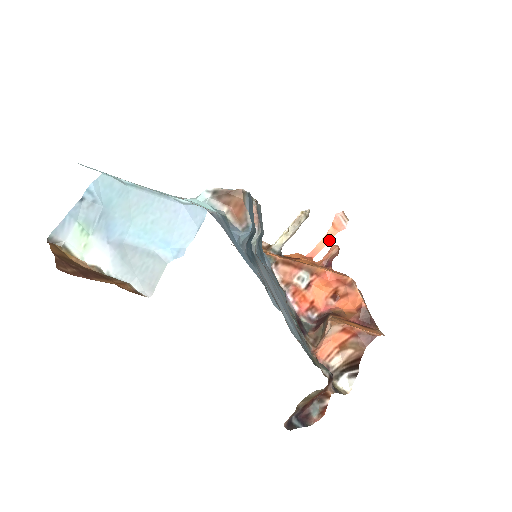
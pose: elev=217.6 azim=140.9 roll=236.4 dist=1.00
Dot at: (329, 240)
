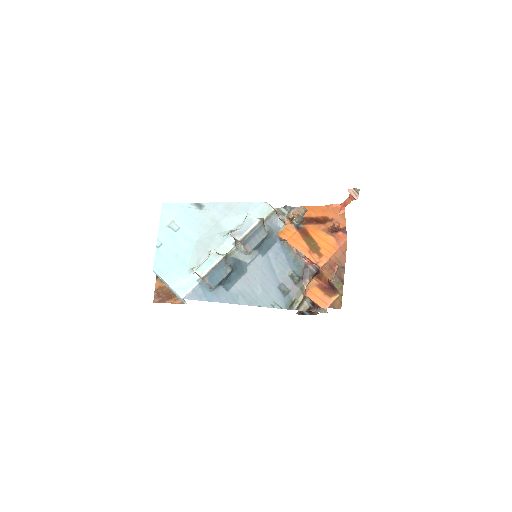
Dot at: occluded
